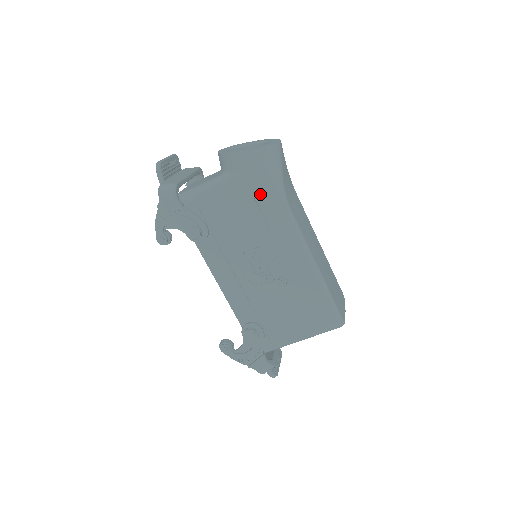
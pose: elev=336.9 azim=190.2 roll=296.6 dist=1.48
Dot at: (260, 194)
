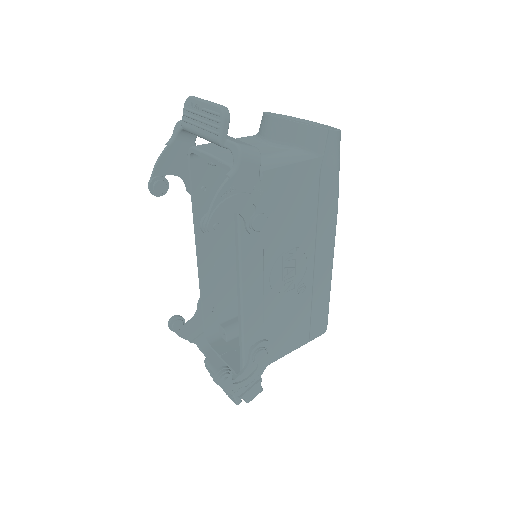
Dot at: (326, 185)
